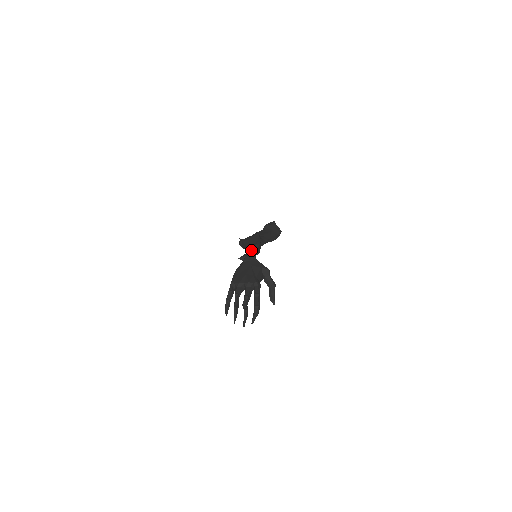
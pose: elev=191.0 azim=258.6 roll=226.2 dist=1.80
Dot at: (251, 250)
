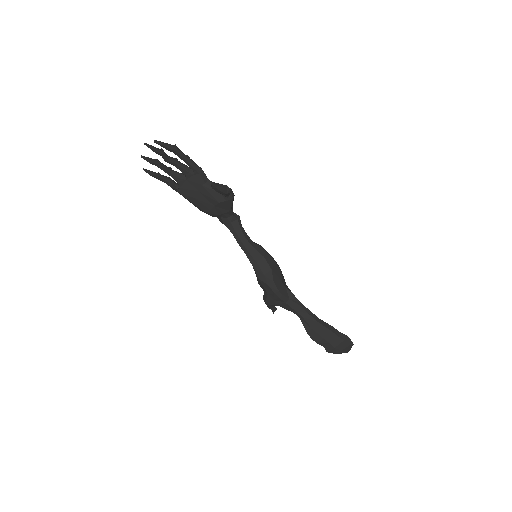
Dot at: occluded
